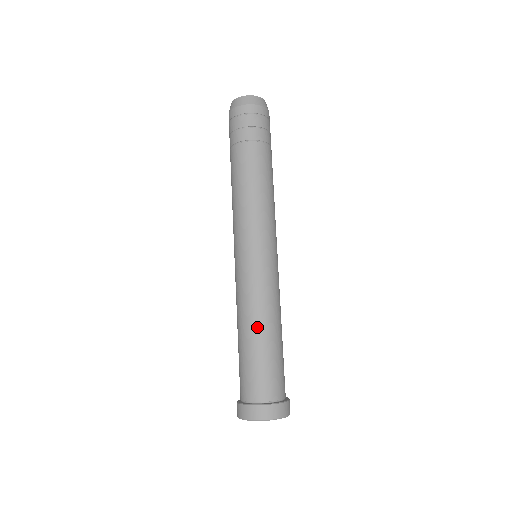
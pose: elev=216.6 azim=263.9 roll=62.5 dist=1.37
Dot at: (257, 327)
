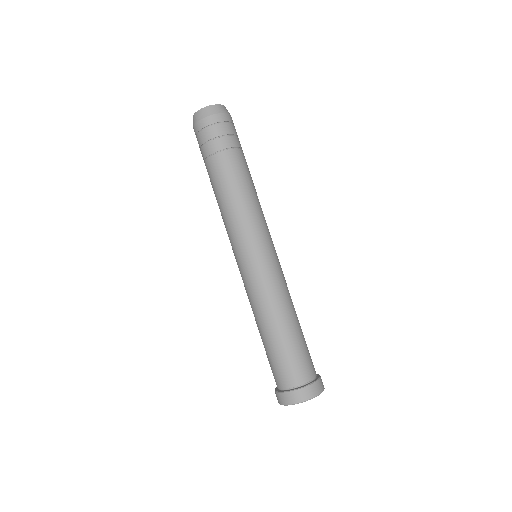
Dot at: (273, 323)
